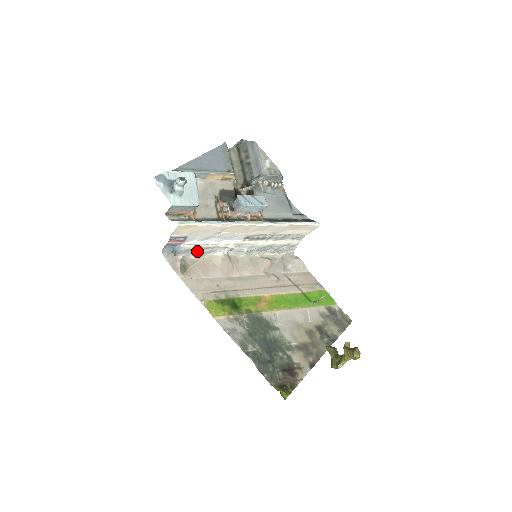
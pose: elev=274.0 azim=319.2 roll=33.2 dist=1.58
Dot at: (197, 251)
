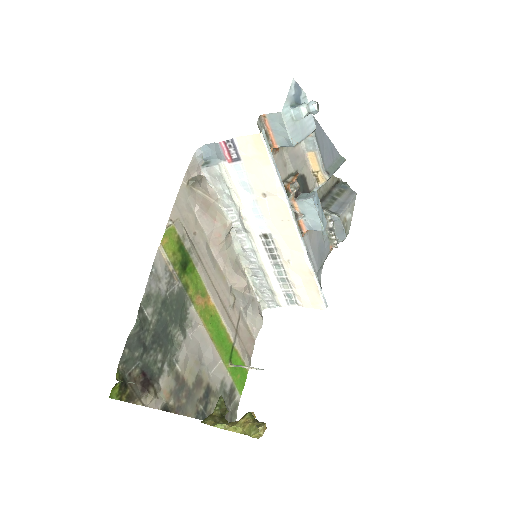
Dot at: (220, 189)
